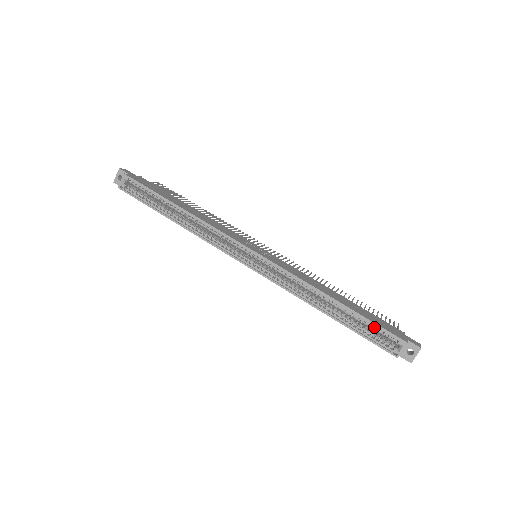
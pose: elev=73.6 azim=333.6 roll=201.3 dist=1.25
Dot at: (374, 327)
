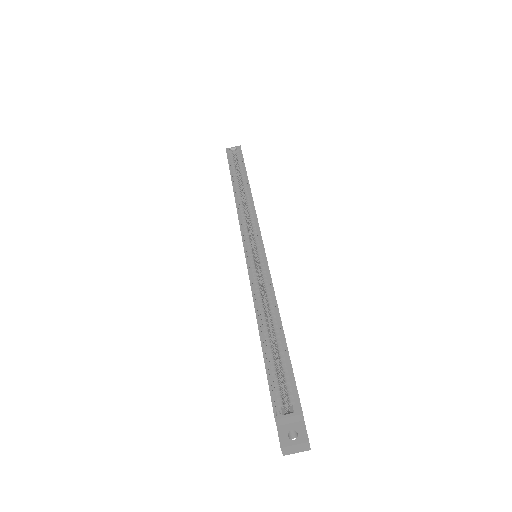
Dot at: (286, 378)
